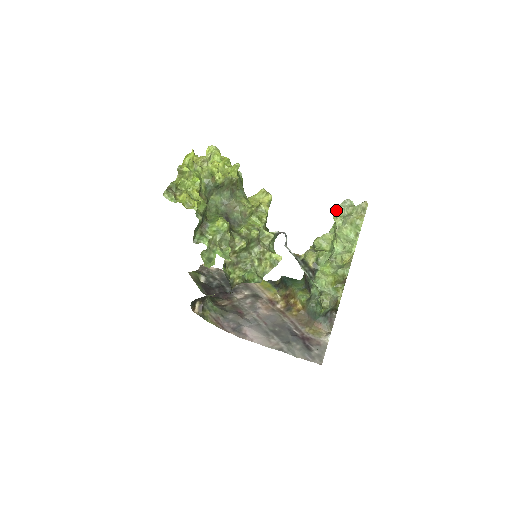
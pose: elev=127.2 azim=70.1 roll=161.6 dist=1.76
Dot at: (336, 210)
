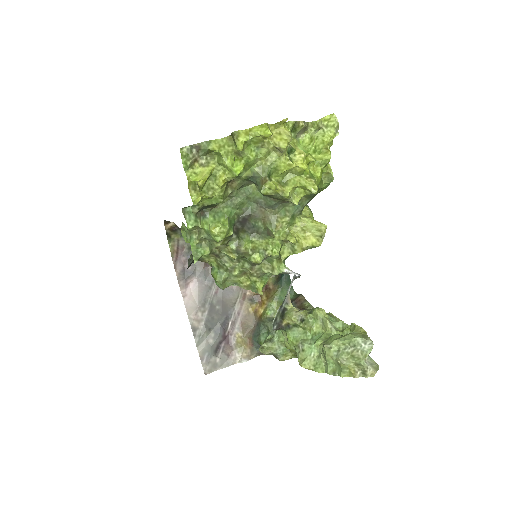
Dot at: (350, 334)
